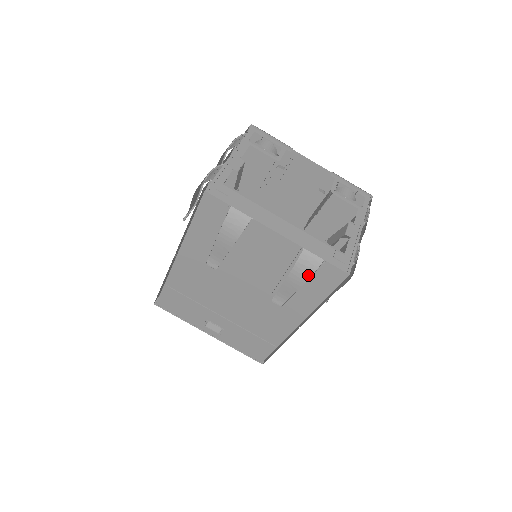
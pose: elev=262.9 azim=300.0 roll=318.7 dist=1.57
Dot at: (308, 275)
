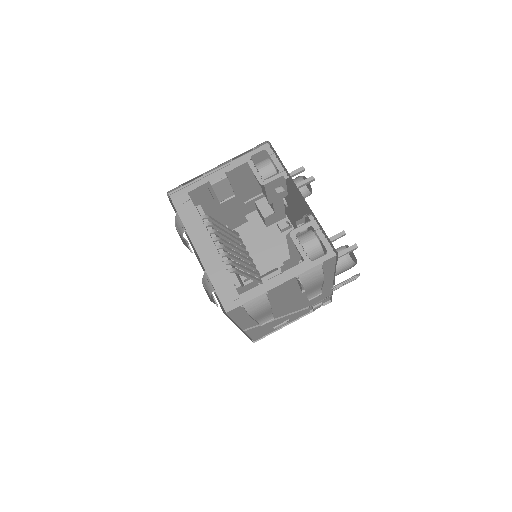
Dot at: (210, 294)
